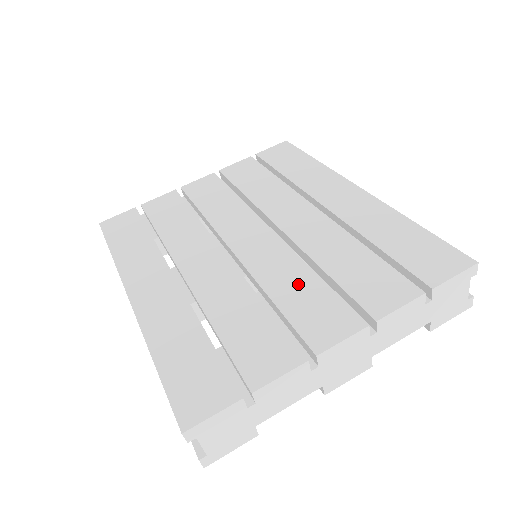
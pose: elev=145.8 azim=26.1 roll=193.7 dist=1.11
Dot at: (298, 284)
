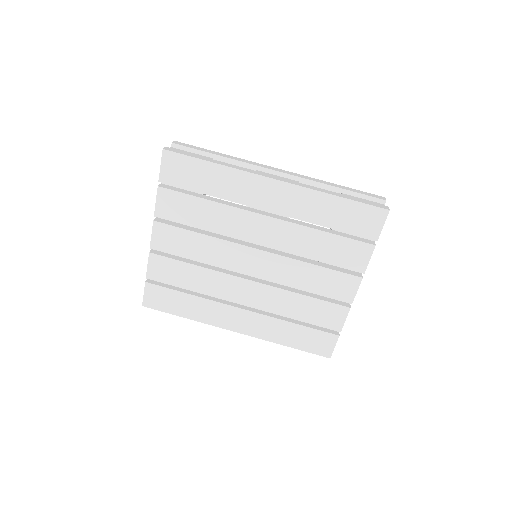
Dot at: (311, 276)
